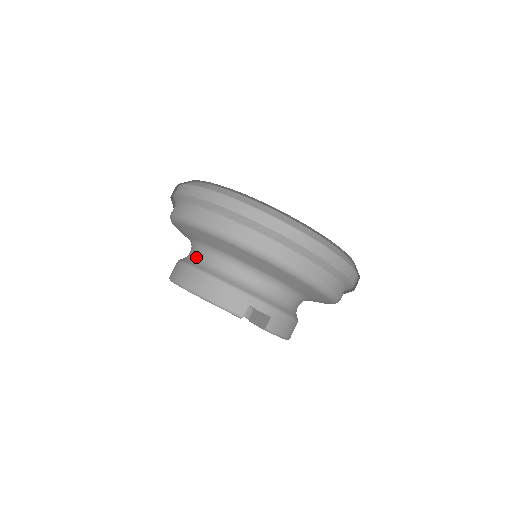
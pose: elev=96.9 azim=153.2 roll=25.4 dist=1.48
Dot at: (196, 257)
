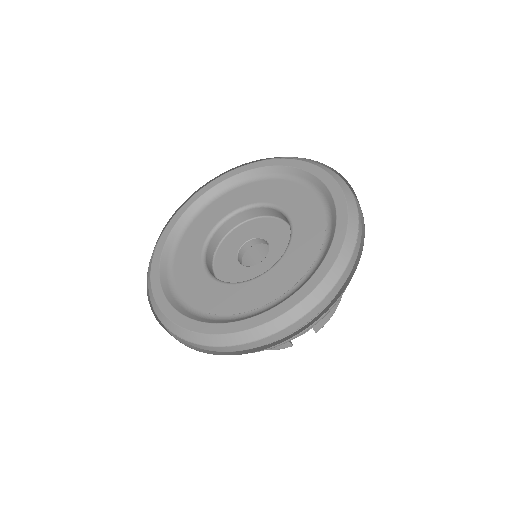
Dot at: occluded
